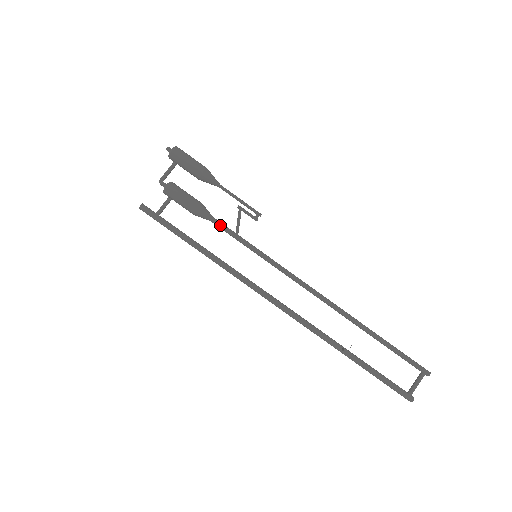
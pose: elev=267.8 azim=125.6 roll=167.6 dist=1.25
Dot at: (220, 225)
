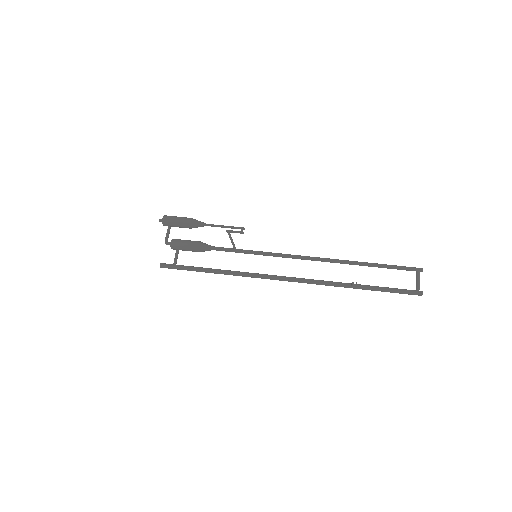
Dot at: (220, 249)
